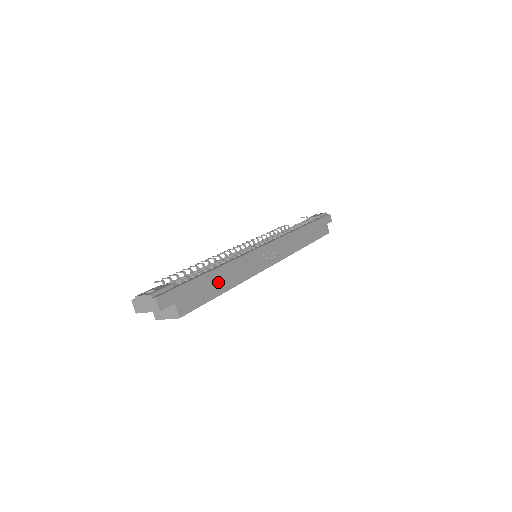
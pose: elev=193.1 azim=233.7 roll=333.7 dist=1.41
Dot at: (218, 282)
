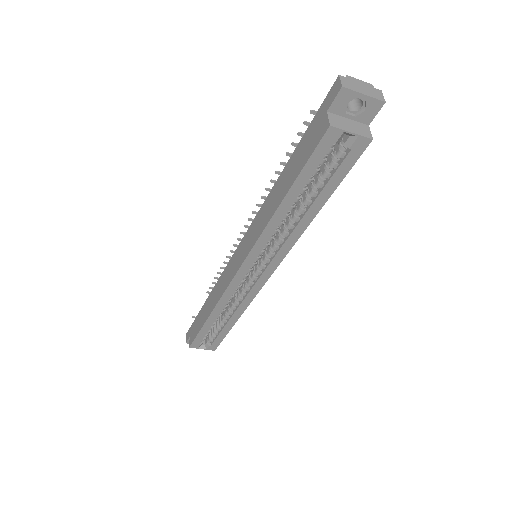
Dot at: occluded
